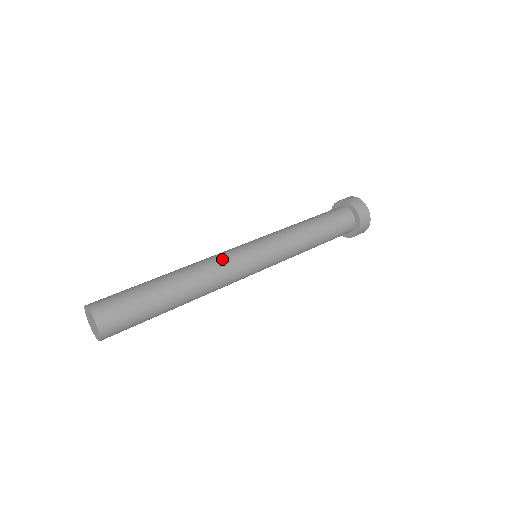
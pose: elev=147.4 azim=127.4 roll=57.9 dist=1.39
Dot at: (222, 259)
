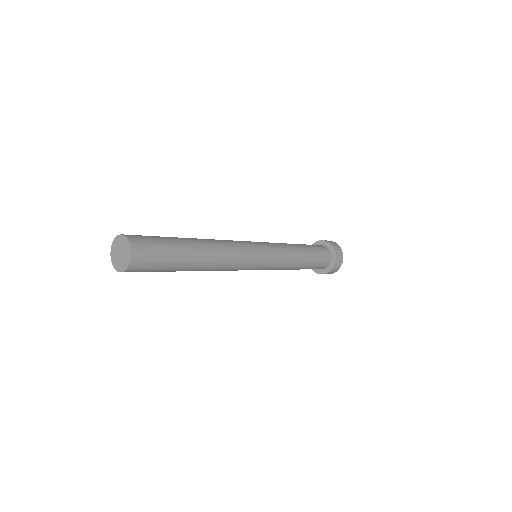
Dot at: (233, 241)
